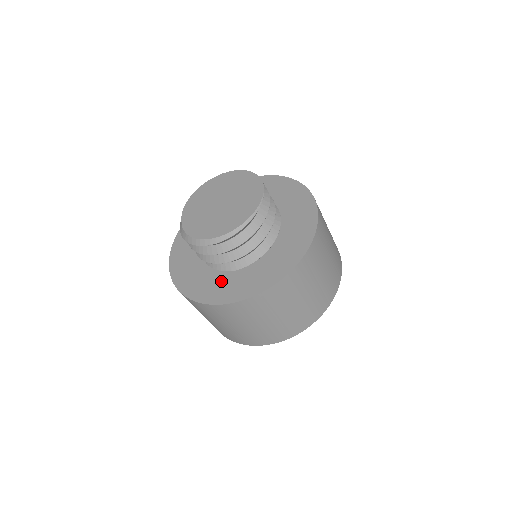
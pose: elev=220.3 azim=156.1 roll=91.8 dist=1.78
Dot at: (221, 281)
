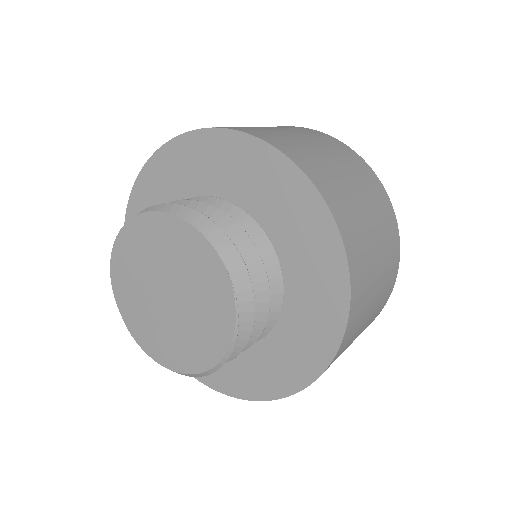
Dot at: occluded
